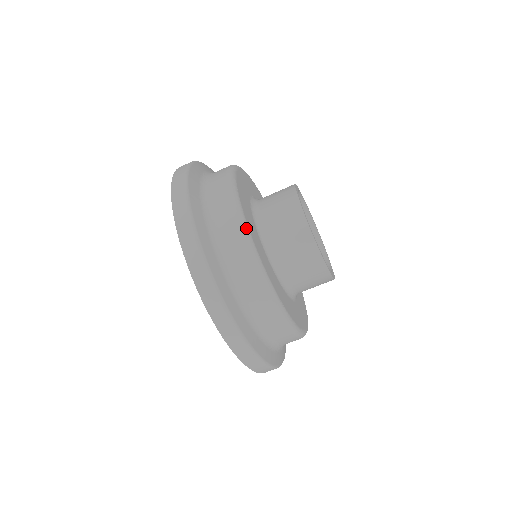
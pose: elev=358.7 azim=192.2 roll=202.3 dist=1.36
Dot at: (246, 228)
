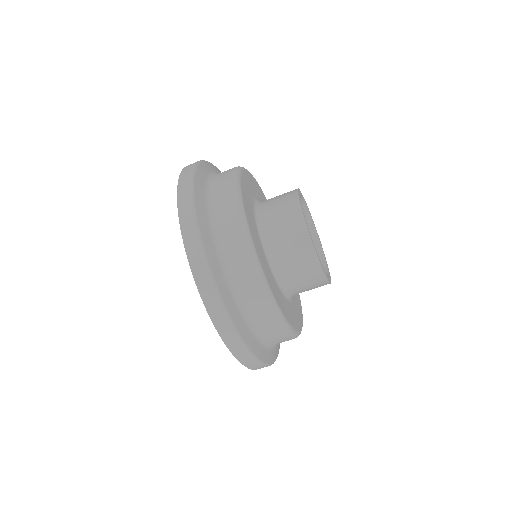
Dot at: (261, 271)
